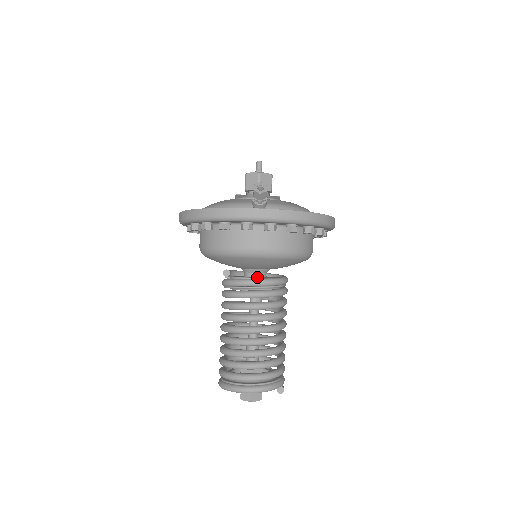
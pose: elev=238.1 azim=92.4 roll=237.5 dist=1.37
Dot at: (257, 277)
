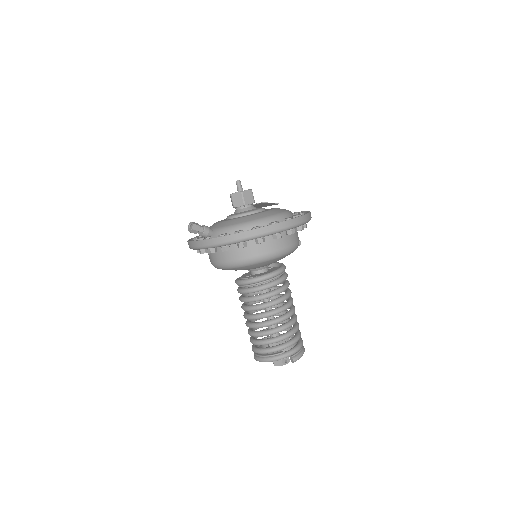
Dot at: (251, 275)
